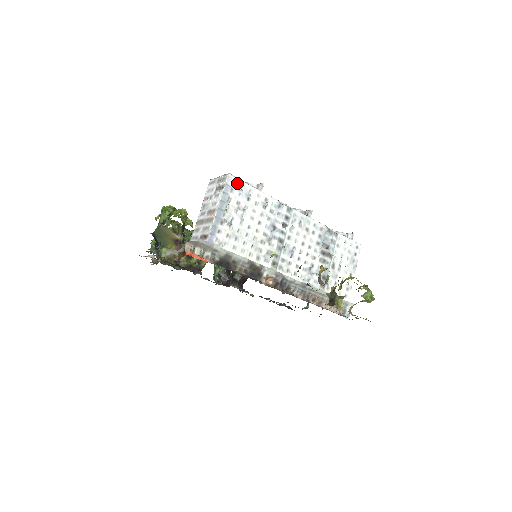
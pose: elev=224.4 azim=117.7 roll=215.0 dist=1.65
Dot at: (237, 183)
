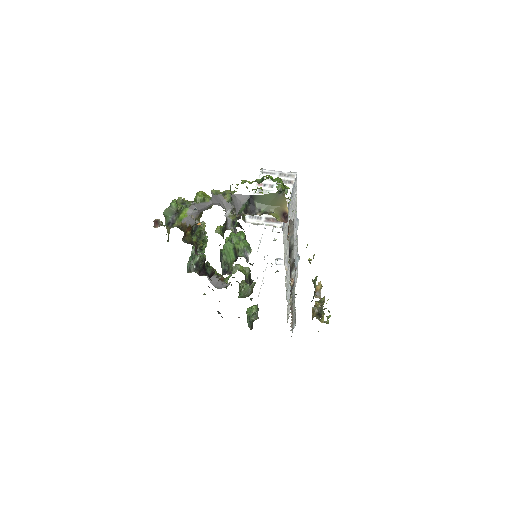
Dot at: (296, 184)
